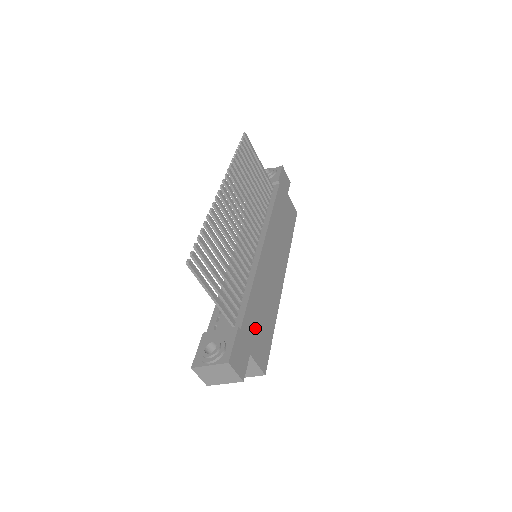
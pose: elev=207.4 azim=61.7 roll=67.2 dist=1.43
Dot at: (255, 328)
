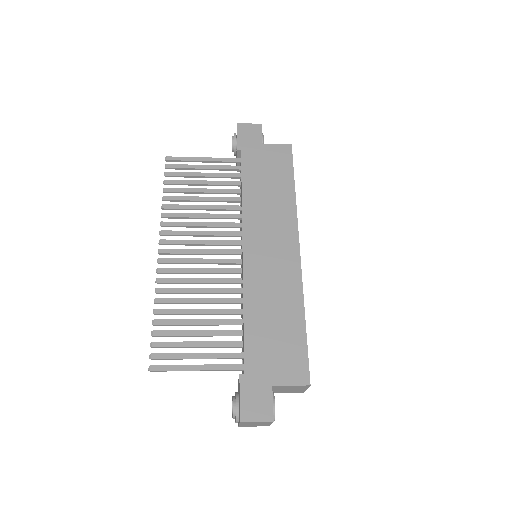
Dot at: (269, 351)
